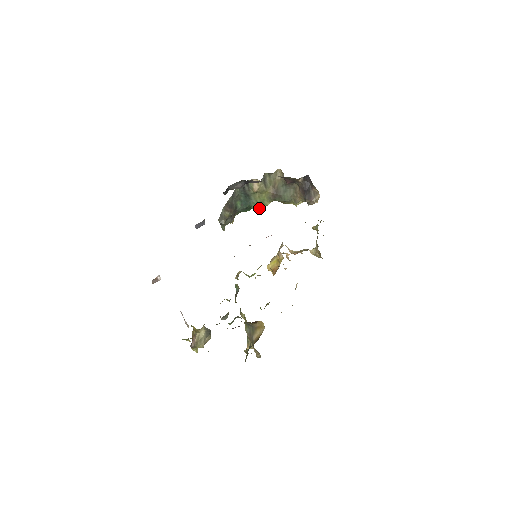
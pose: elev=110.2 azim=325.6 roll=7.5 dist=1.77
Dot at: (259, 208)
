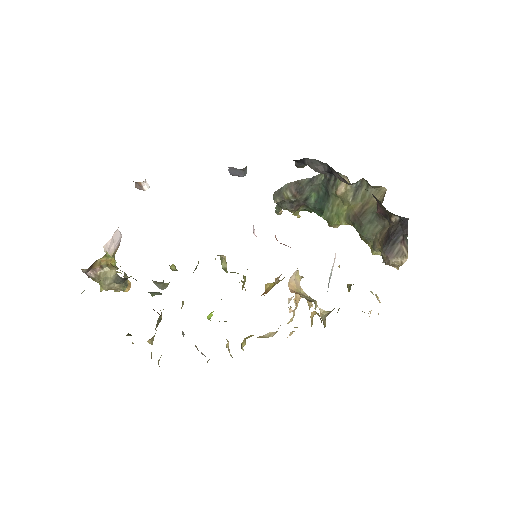
Dot at: (330, 220)
